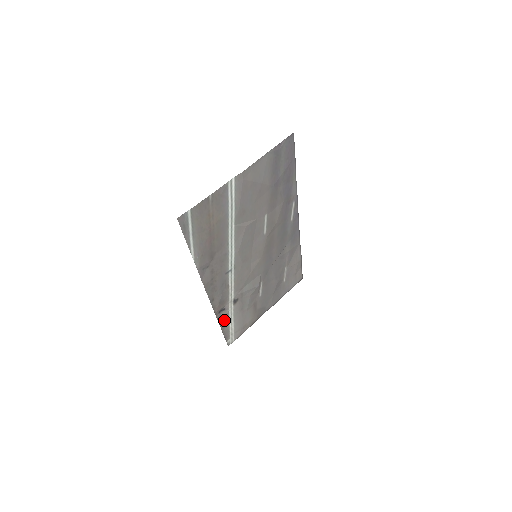
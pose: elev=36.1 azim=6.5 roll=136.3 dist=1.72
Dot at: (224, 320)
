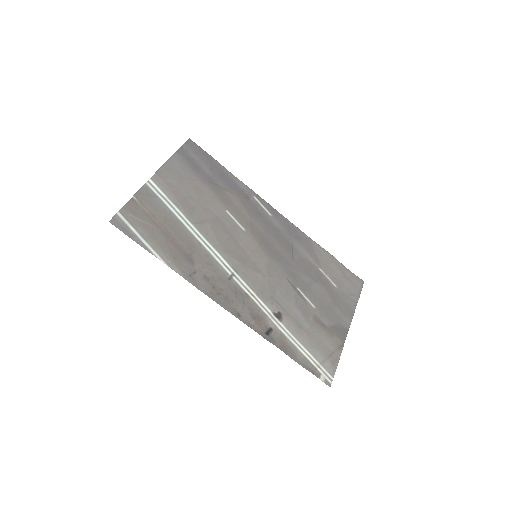
Dot at: (284, 344)
